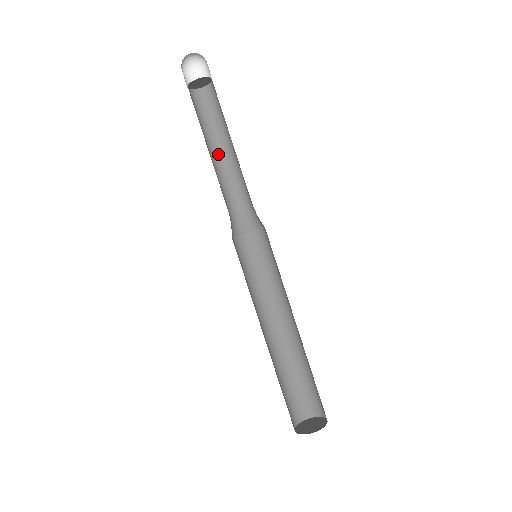
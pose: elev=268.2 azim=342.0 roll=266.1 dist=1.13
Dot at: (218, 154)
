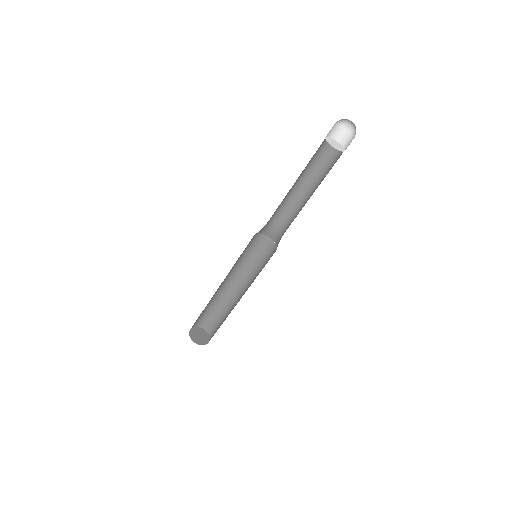
Dot at: (301, 187)
